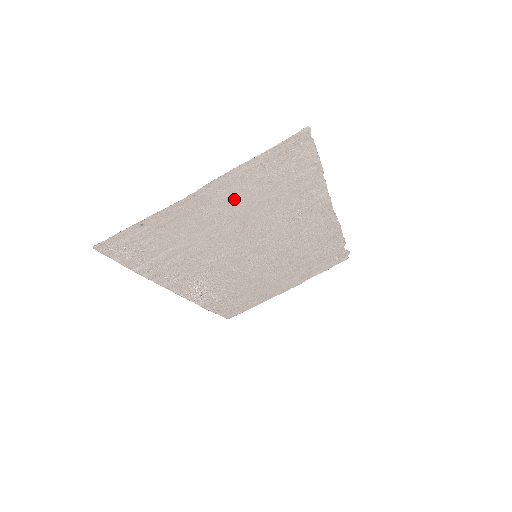
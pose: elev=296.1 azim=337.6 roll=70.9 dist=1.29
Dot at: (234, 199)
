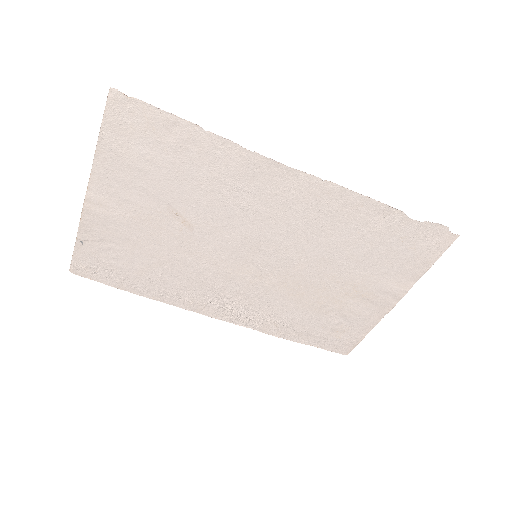
Dot at: (133, 193)
